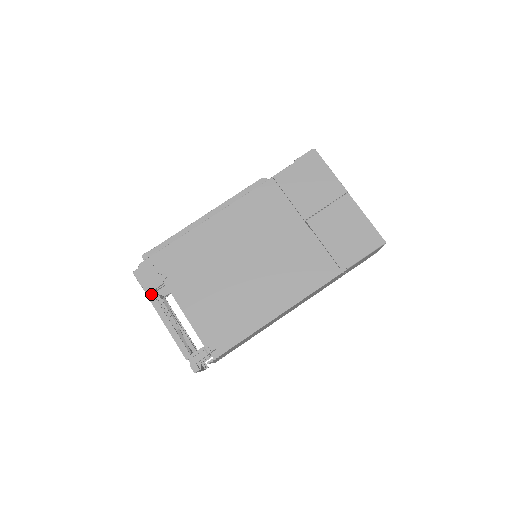
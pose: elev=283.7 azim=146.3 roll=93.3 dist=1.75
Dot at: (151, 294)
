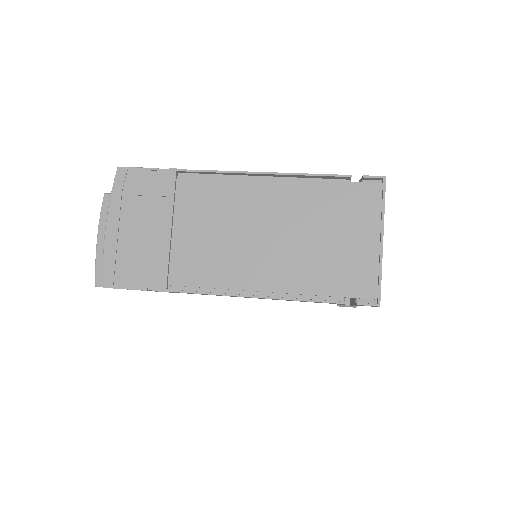
Dot at: (184, 171)
